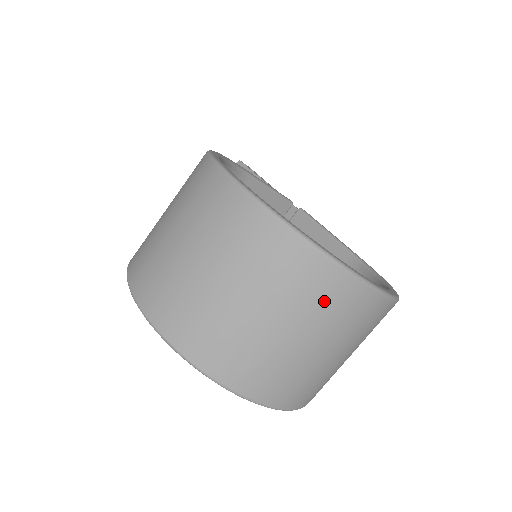
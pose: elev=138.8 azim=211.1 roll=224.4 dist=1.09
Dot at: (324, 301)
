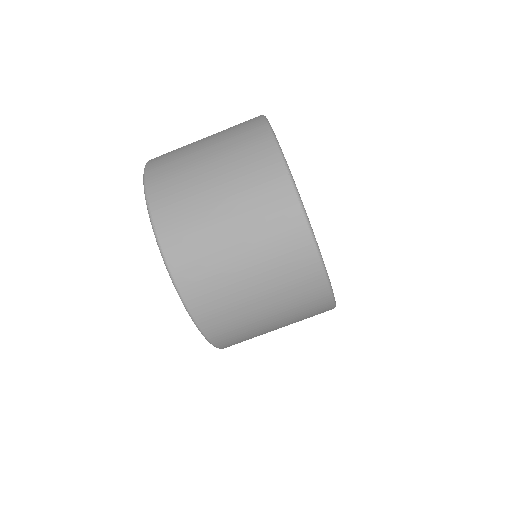
Dot at: (251, 166)
